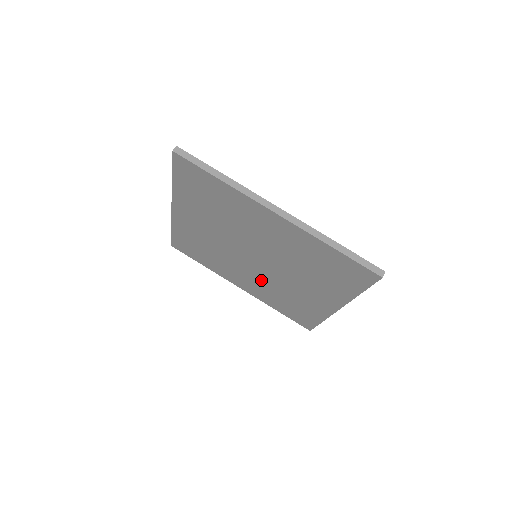
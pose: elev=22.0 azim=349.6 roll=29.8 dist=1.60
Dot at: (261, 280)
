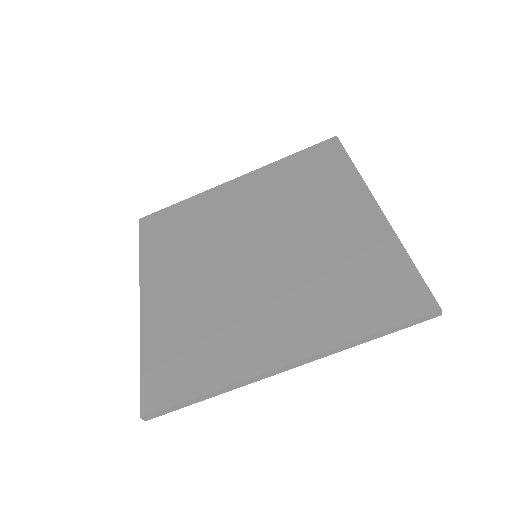
Dot at: (208, 289)
